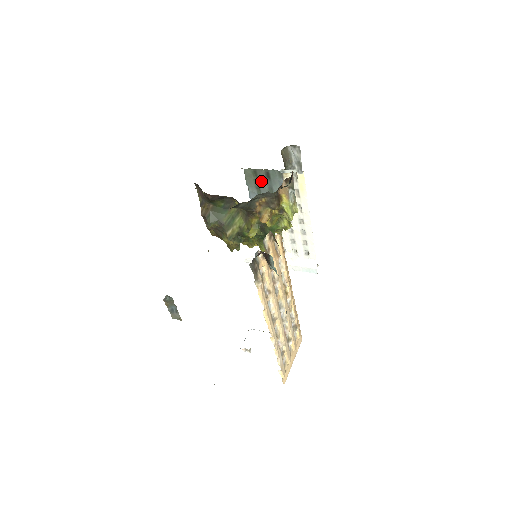
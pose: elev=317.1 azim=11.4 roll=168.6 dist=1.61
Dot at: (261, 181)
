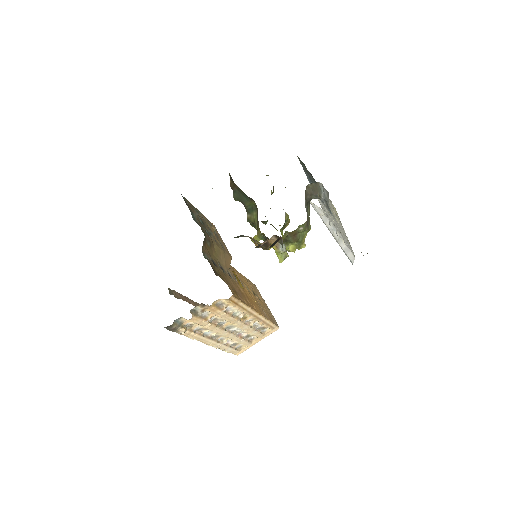
Dot at: (309, 174)
